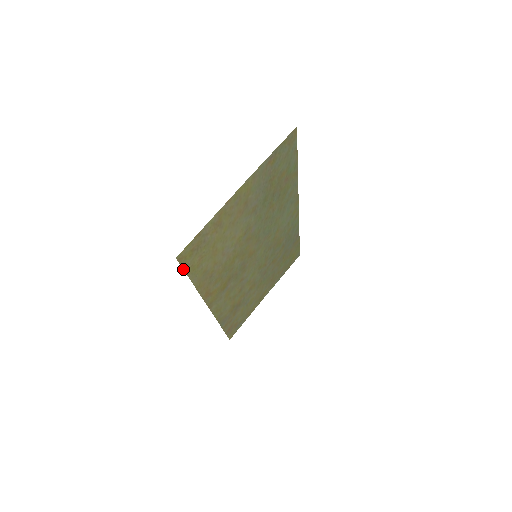
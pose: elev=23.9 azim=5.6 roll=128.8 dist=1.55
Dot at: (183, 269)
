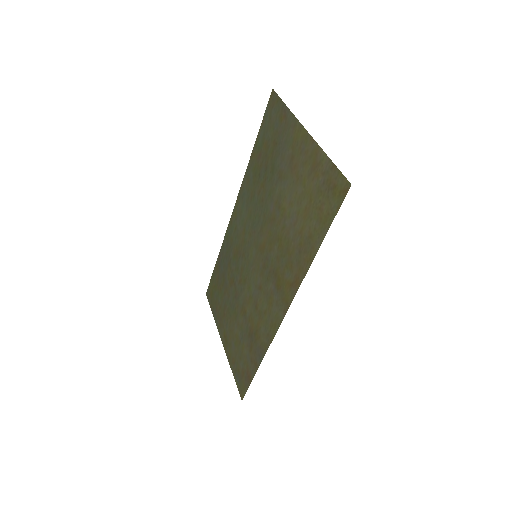
Dot at: (337, 212)
